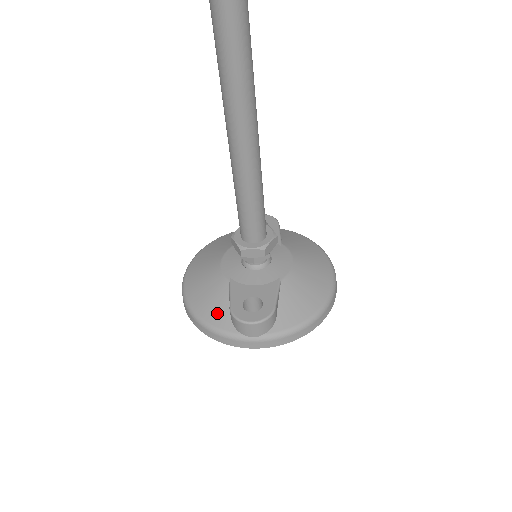
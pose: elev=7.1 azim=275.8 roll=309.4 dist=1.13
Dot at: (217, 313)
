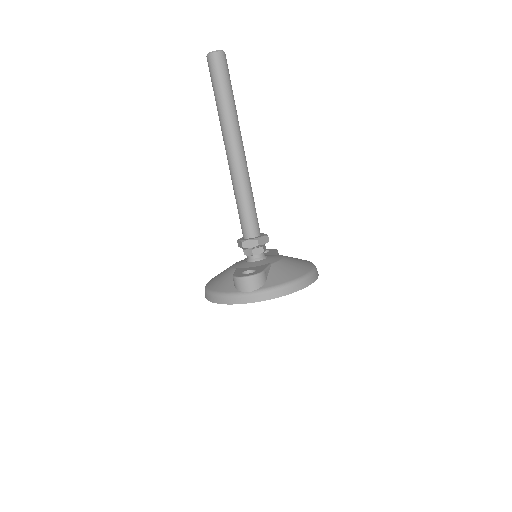
Dot at: (225, 285)
